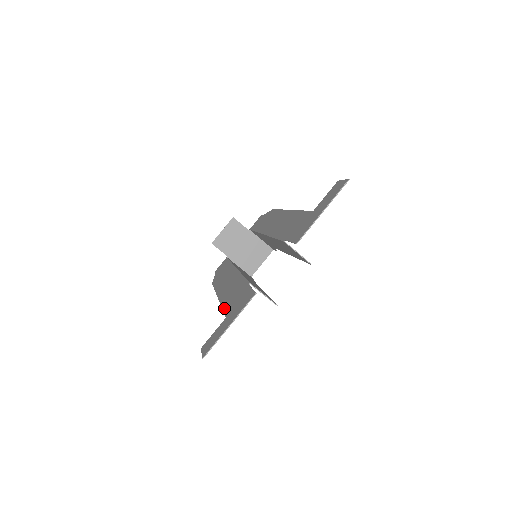
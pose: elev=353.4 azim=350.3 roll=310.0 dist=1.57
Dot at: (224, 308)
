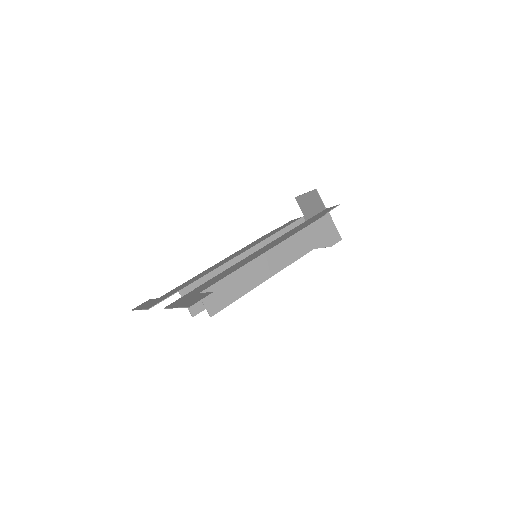
Dot at: (178, 286)
